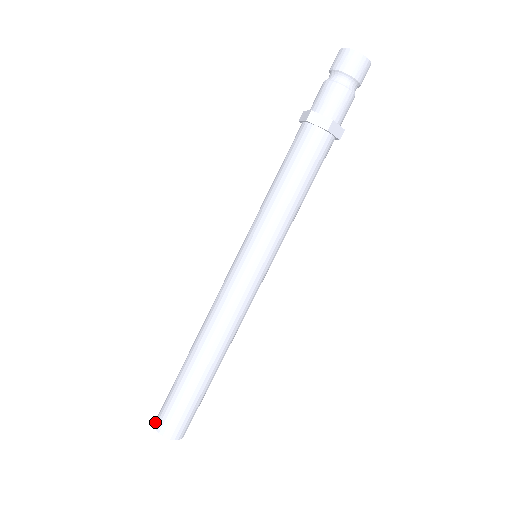
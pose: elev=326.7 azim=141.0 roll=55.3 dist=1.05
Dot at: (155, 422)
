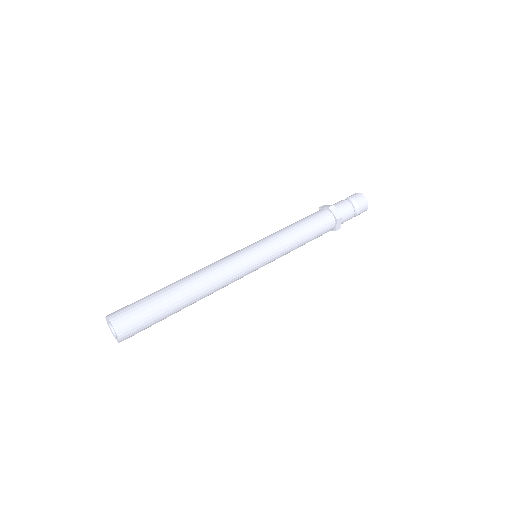
Dot at: (109, 315)
